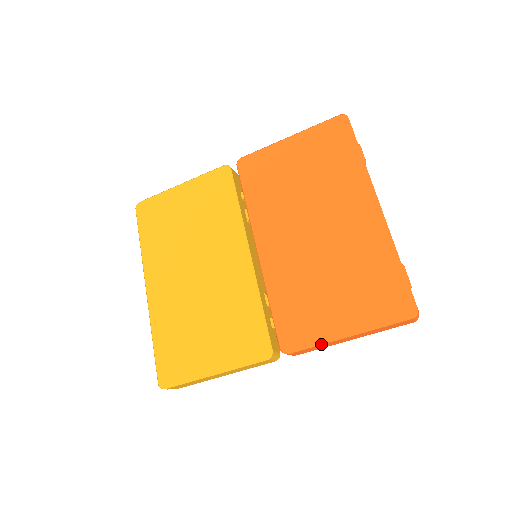
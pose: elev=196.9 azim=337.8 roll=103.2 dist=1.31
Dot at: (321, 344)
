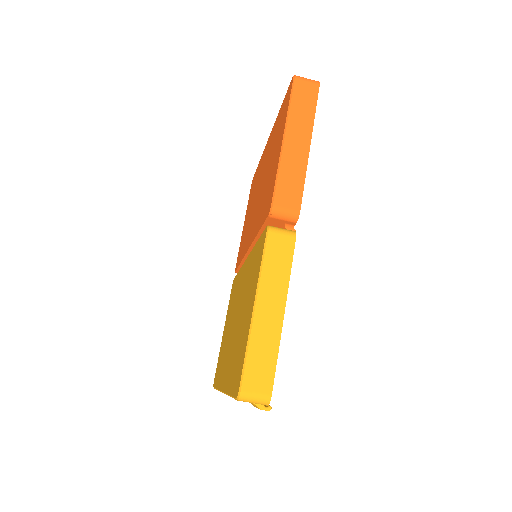
Dot at: (279, 167)
